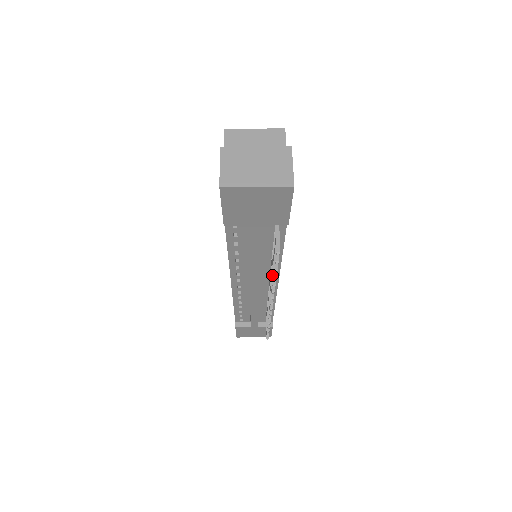
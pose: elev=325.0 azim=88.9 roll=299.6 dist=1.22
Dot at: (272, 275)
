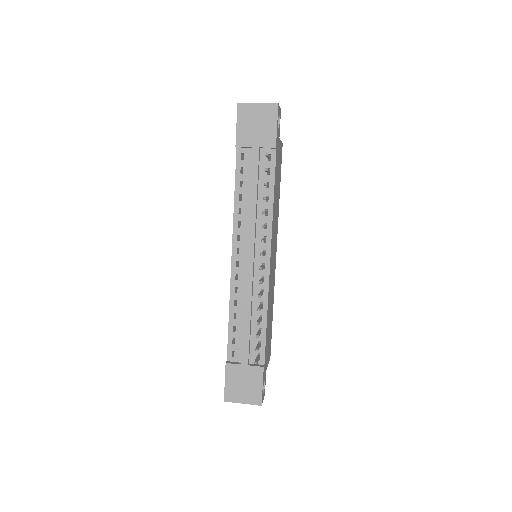
Dot at: occluded
